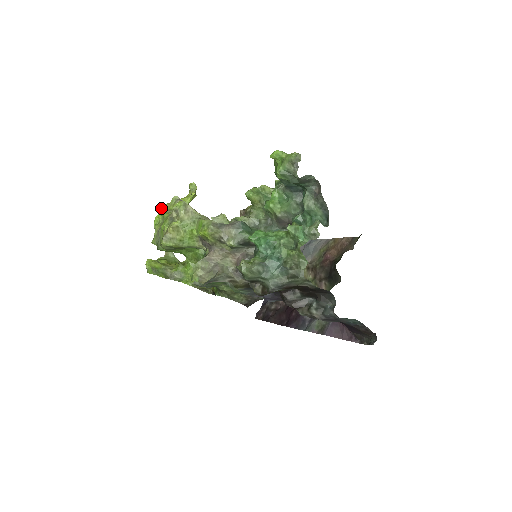
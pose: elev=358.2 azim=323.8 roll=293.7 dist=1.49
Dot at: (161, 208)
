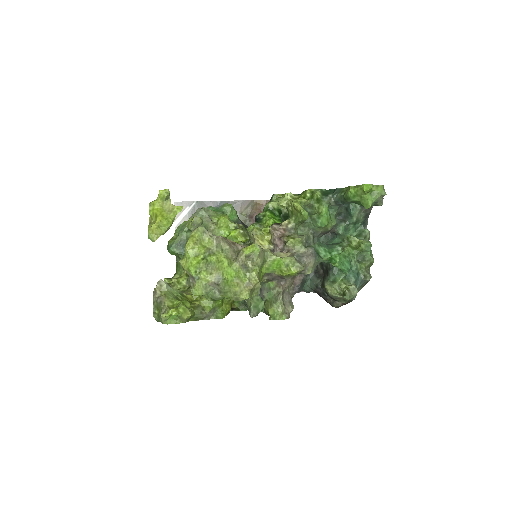
Dot at: (190, 248)
